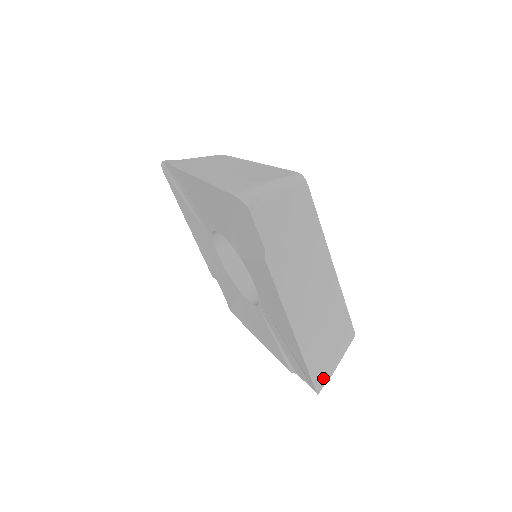
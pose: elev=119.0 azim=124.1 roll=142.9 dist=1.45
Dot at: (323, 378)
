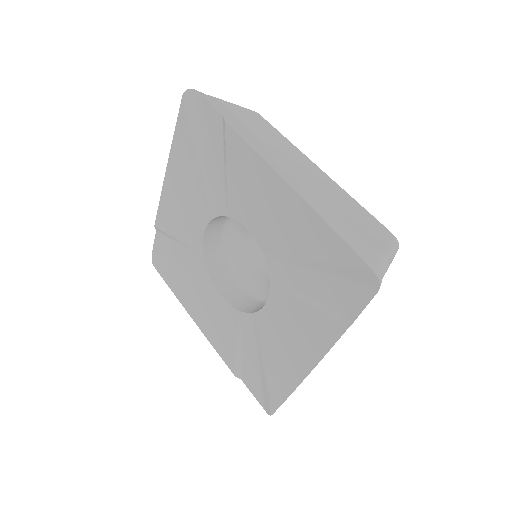
Dot at: (372, 256)
